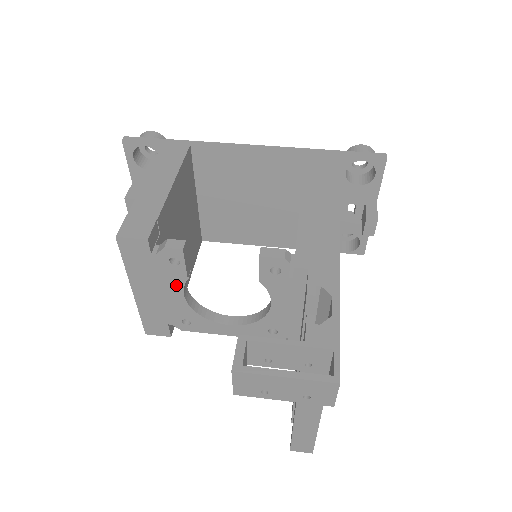
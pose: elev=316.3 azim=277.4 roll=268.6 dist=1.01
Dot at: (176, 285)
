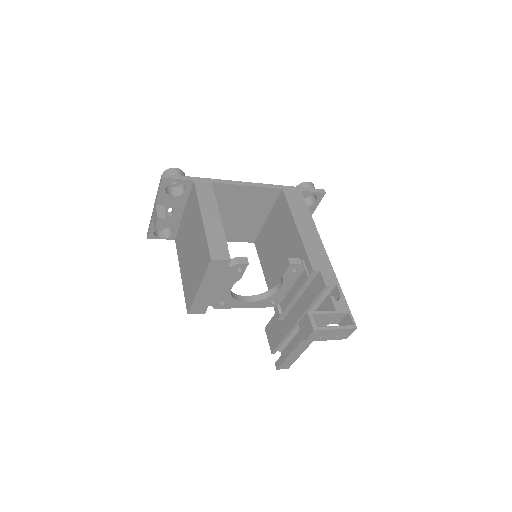
Dot at: (231, 283)
